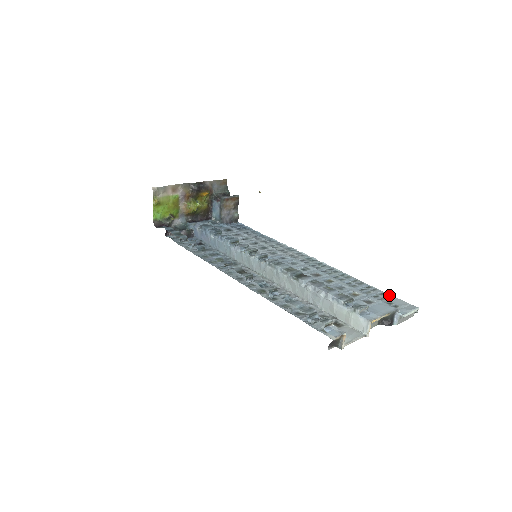
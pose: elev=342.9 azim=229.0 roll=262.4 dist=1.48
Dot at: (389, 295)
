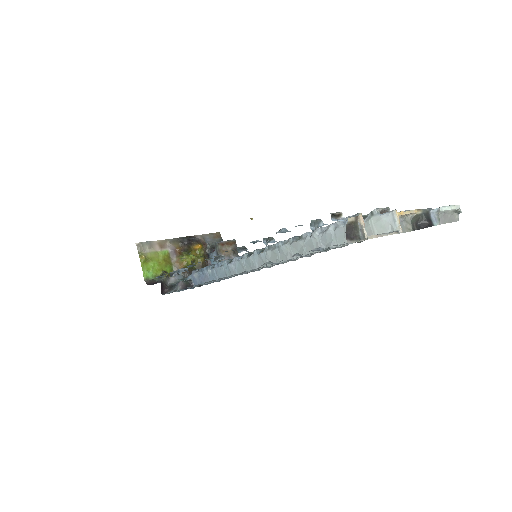
Dot at: occluded
